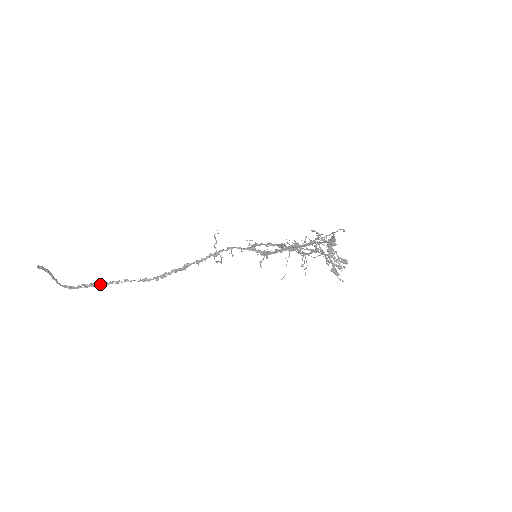
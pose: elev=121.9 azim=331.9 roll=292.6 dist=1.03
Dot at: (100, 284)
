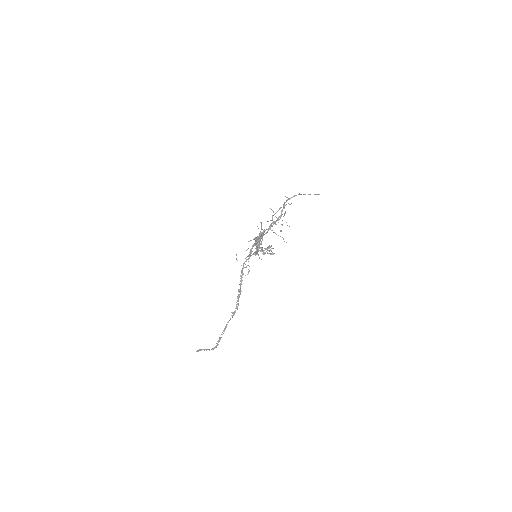
Dot at: (222, 334)
